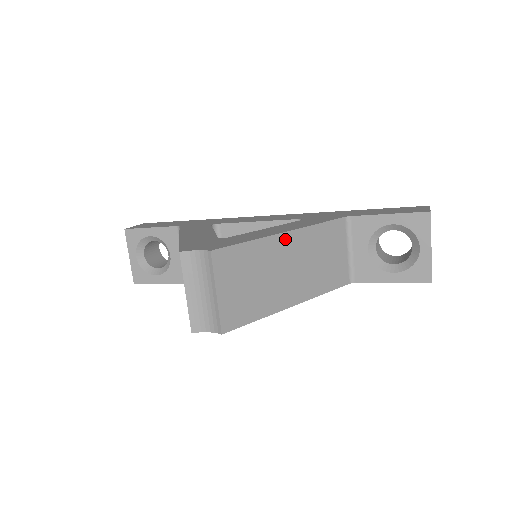
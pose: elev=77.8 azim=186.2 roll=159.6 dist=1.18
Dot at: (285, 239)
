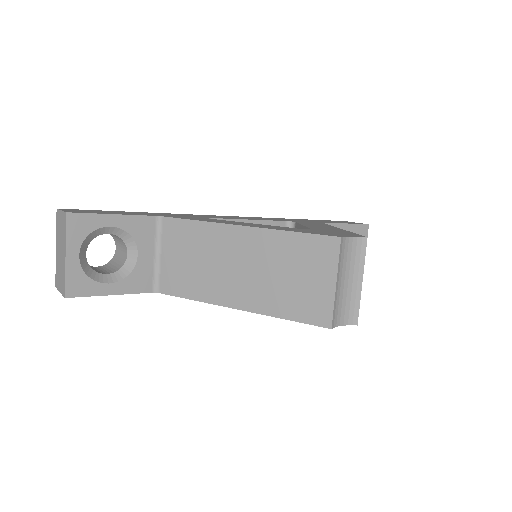
Dot at: occluded
